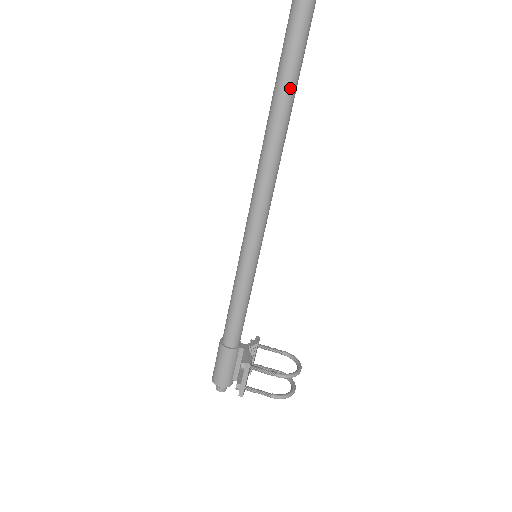
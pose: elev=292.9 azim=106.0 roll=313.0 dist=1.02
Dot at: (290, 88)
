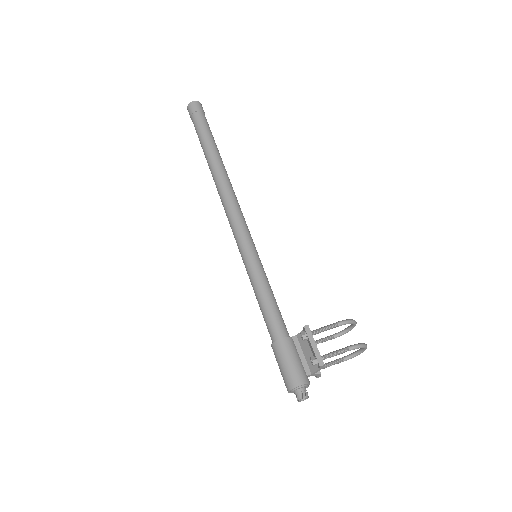
Dot at: (215, 150)
